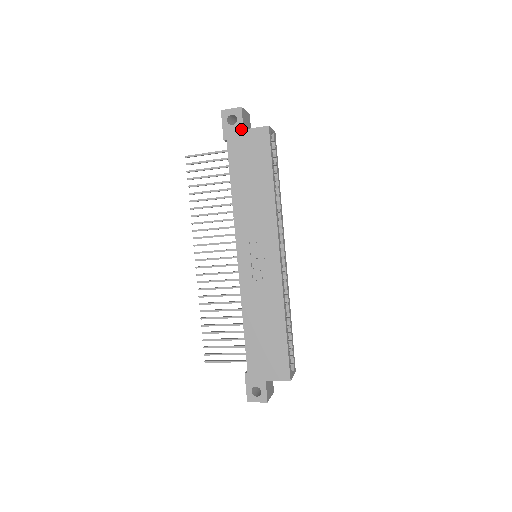
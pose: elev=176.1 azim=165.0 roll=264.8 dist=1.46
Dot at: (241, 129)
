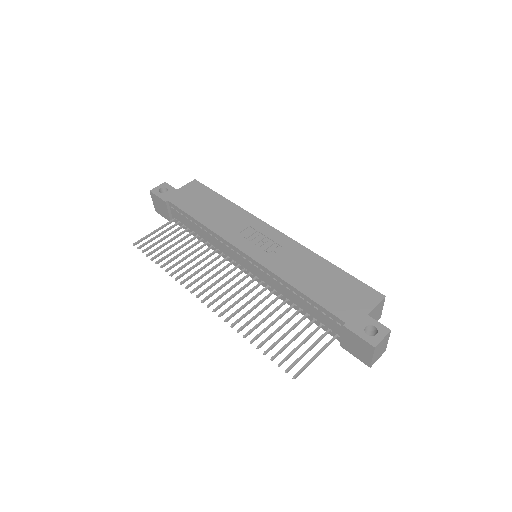
Dot at: (175, 190)
